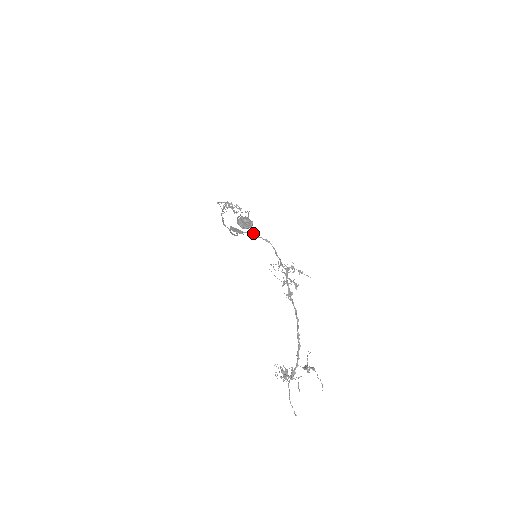
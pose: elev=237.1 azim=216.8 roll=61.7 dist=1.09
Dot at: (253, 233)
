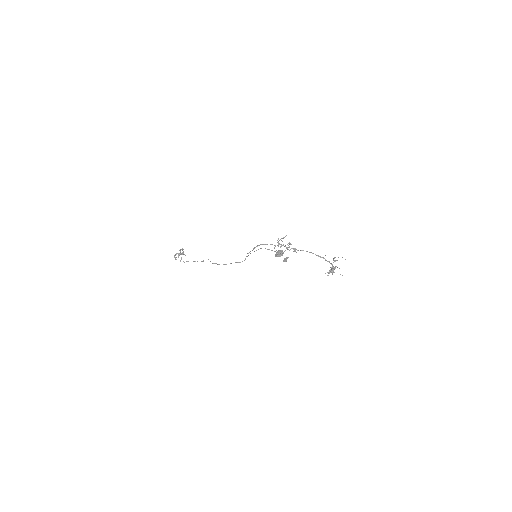
Dot at: (250, 251)
